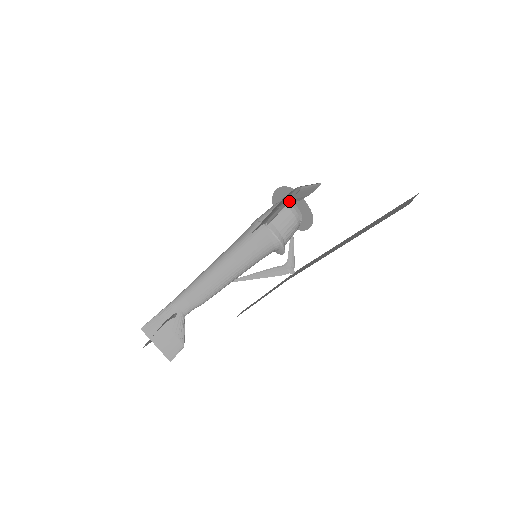
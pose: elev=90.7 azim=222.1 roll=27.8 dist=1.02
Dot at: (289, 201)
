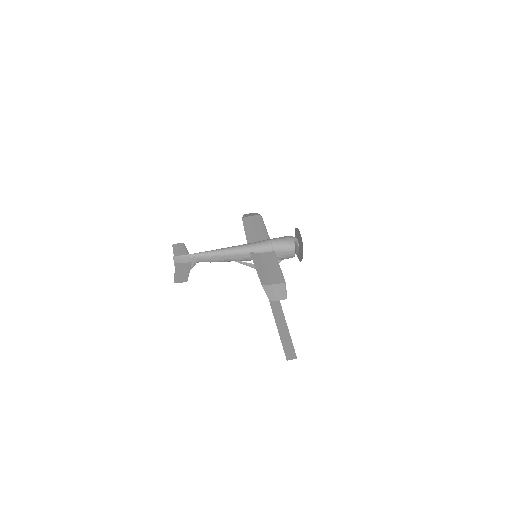
Dot at: (271, 288)
